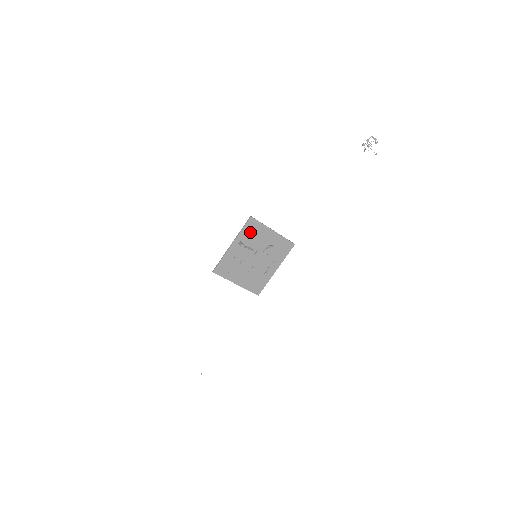
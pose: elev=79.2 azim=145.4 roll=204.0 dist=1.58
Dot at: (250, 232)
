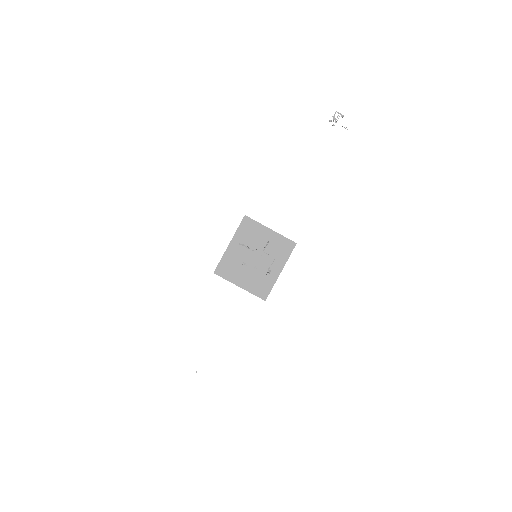
Dot at: (246, 231)
